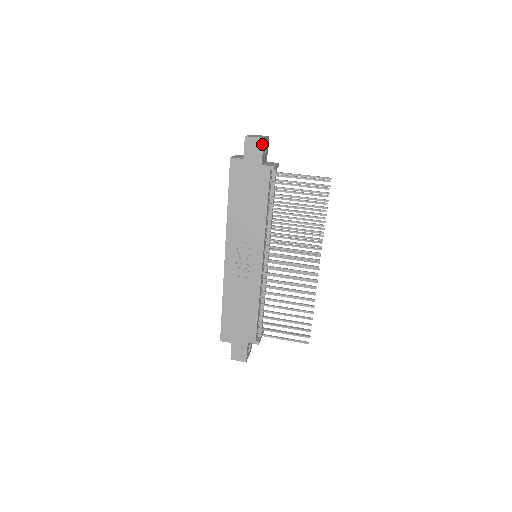
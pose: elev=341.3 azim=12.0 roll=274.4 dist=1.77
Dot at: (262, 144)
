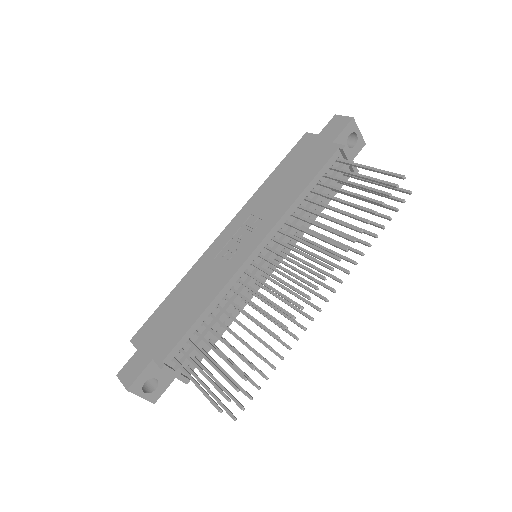
Dot at: (348, 123)
